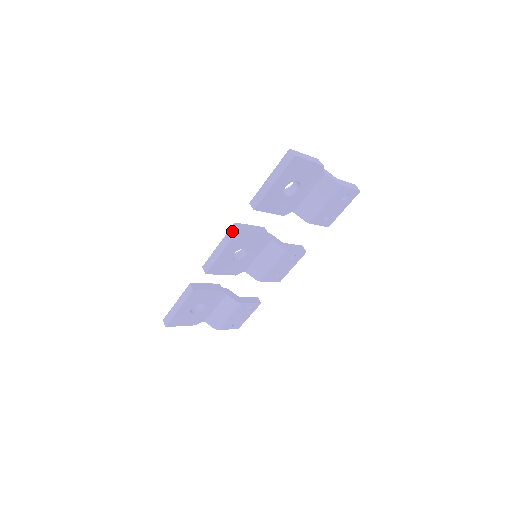
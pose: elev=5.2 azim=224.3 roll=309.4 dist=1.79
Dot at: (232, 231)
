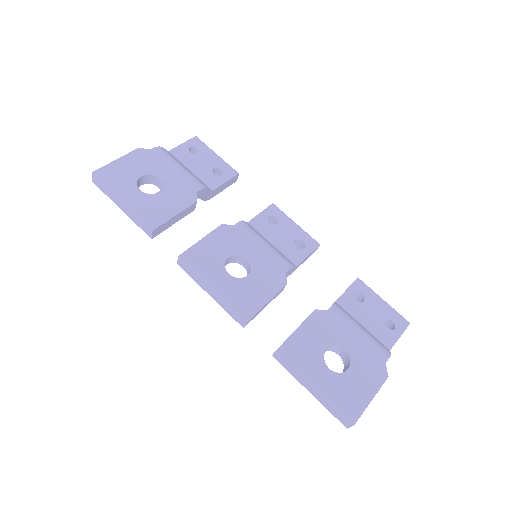
Dot at: (237, 317)
